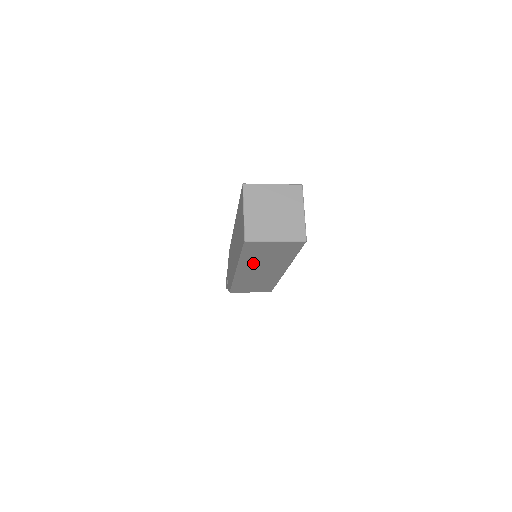
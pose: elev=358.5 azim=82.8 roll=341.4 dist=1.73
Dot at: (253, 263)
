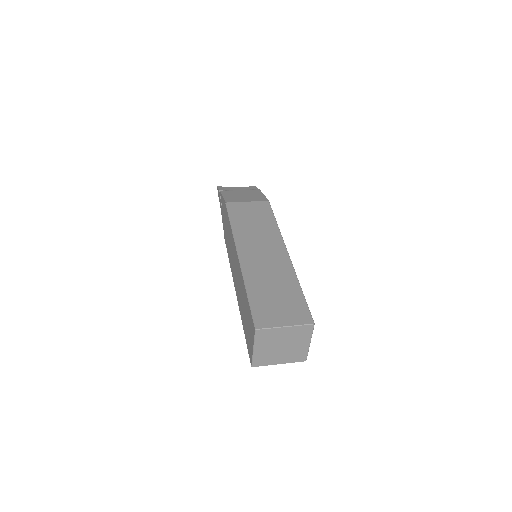
Dot at: occluded
